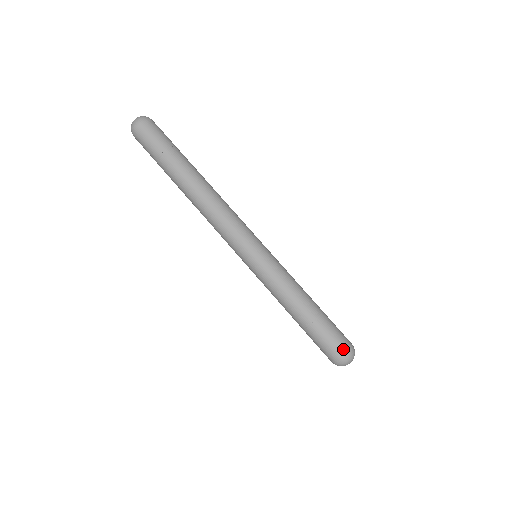
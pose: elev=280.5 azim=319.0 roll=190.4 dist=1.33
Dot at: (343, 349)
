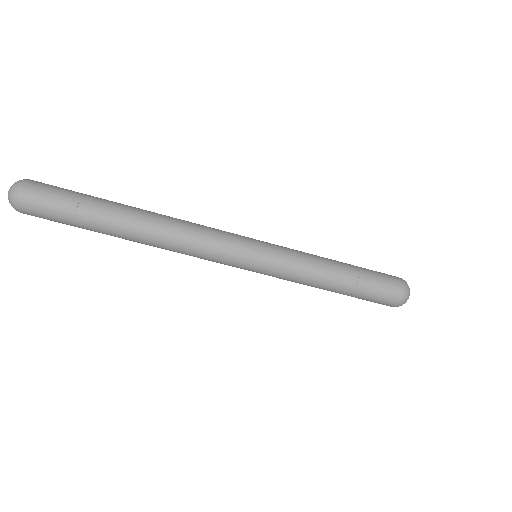
Dot at: (393, 303)
